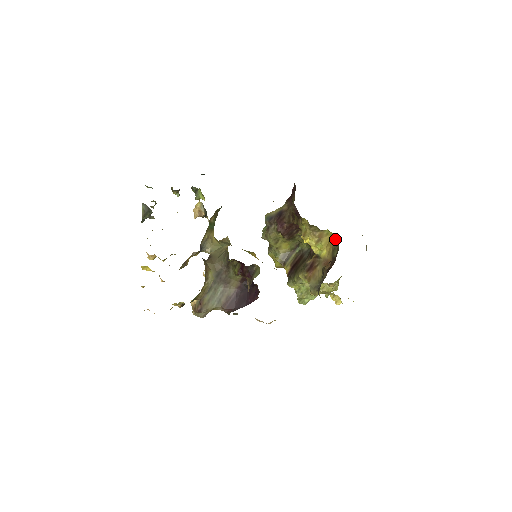
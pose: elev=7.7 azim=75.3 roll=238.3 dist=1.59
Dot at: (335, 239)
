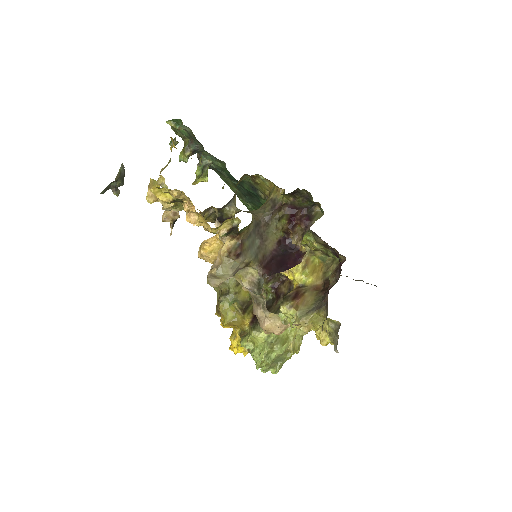
Dot at: (325, 263)
